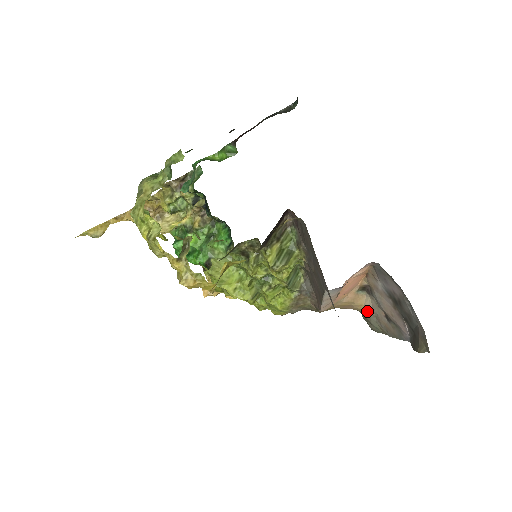
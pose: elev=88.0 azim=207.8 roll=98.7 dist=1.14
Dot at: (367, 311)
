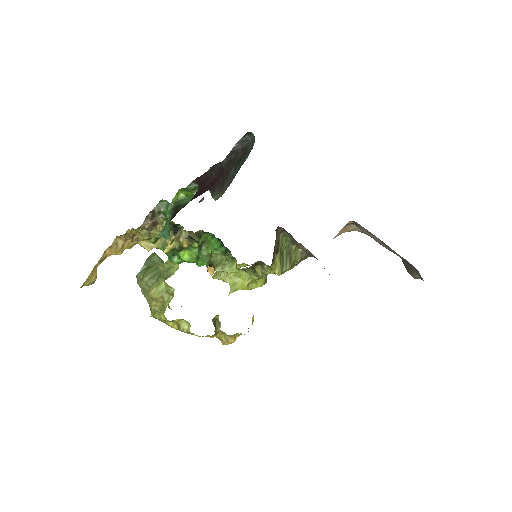
Dot at: occluded
